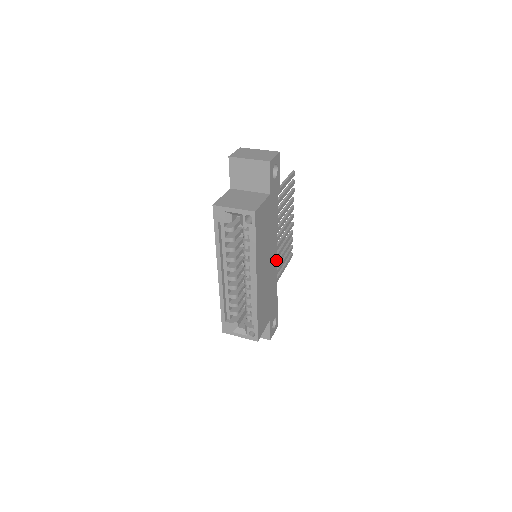
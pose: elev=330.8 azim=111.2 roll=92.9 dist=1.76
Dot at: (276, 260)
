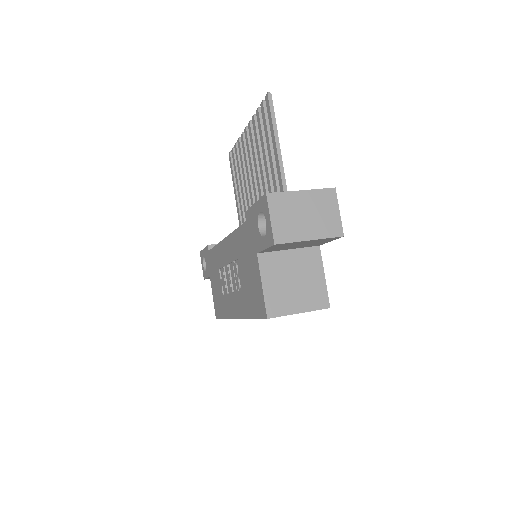
Dot at: occluded
